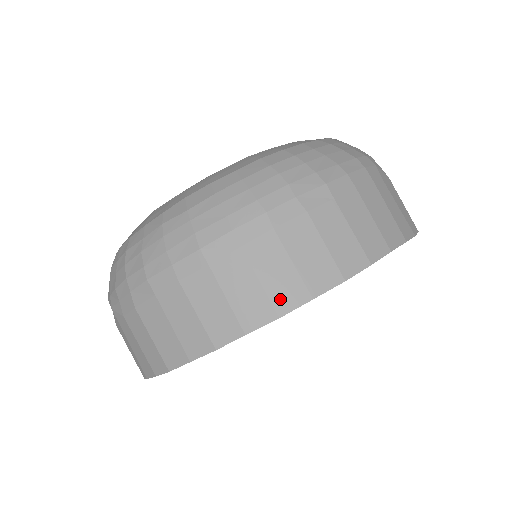
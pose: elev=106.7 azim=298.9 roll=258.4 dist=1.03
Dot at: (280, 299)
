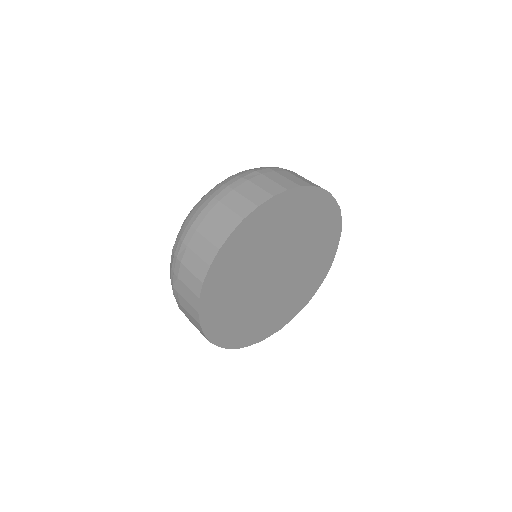
Dot at: (242, 212)
